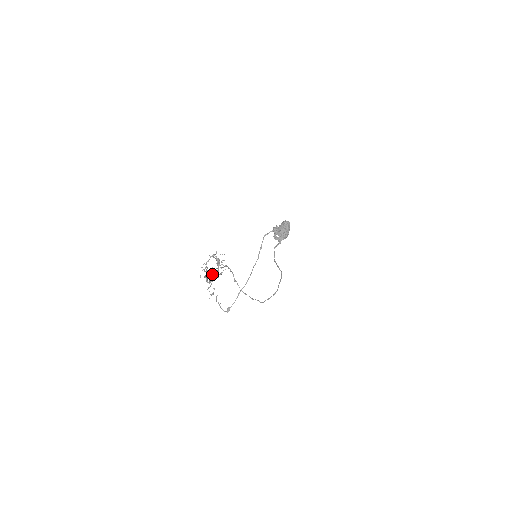
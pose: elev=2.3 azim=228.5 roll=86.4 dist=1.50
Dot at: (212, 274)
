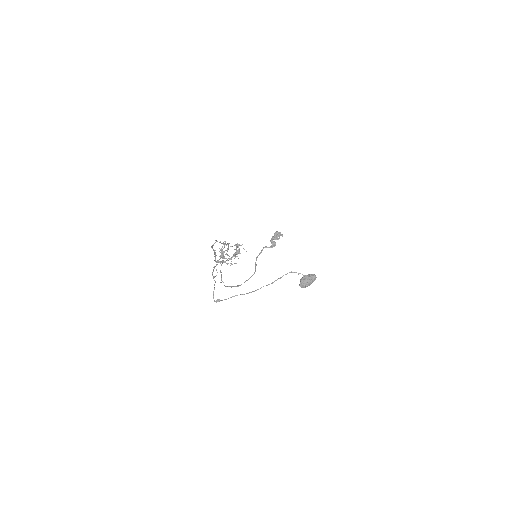
Dot at: (224, 257)
